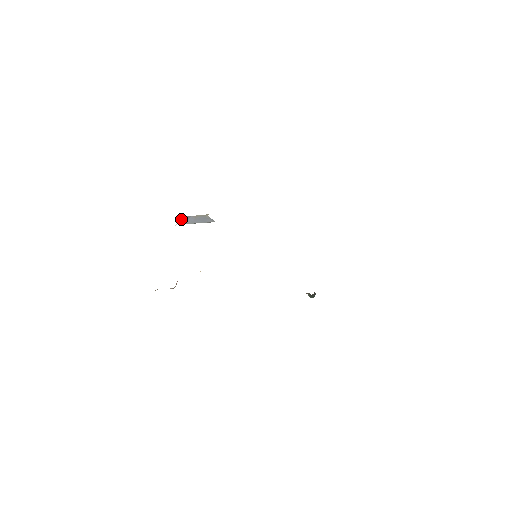
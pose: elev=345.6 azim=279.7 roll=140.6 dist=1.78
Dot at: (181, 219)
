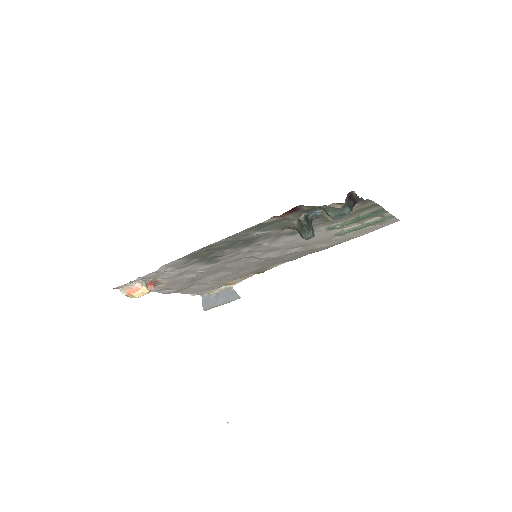
Dot at: (205, 301)
